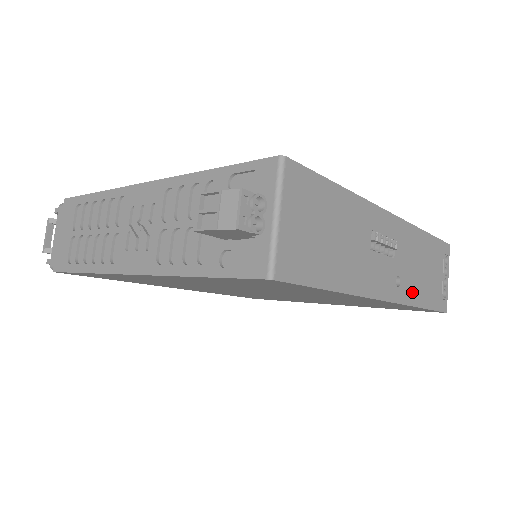
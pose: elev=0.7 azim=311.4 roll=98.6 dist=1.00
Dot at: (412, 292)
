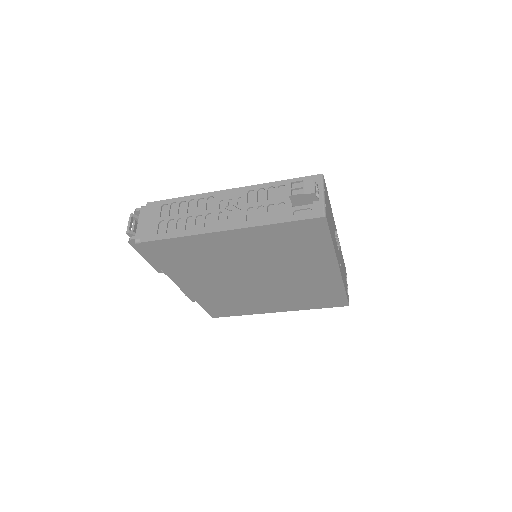
Dot at: occluded
